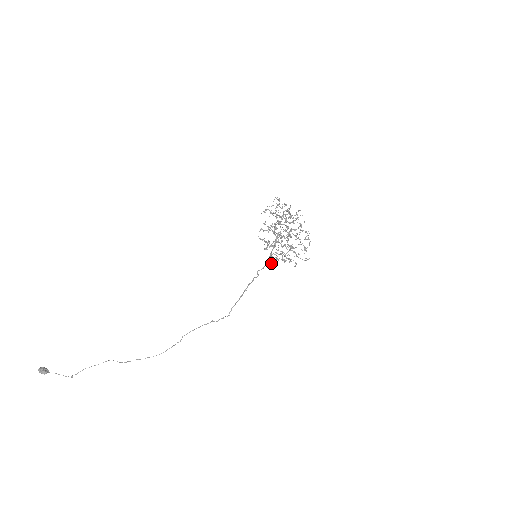
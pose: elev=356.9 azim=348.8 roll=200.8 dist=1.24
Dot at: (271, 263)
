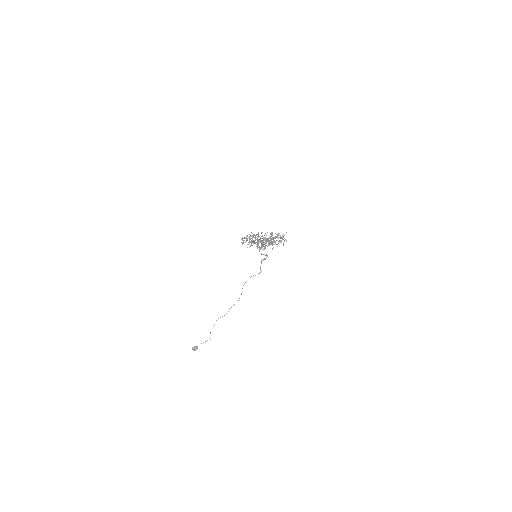
Dot at: occluded
